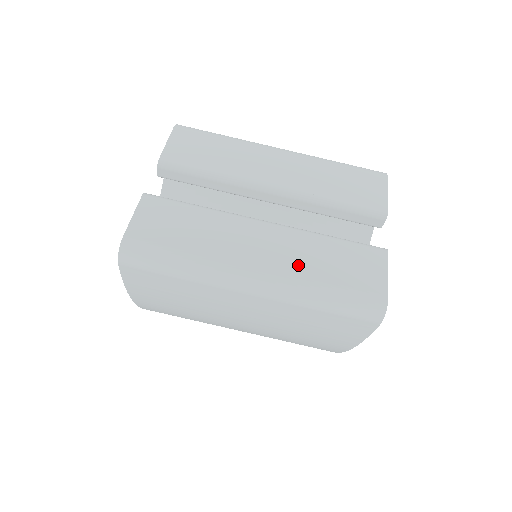
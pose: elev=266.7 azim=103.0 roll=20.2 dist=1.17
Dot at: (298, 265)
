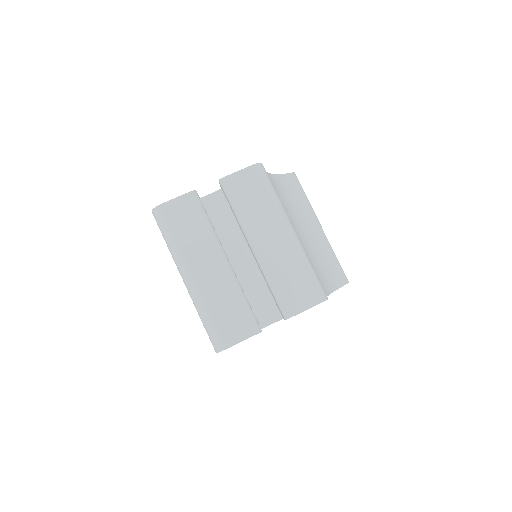
Dot at: (211, 294)
